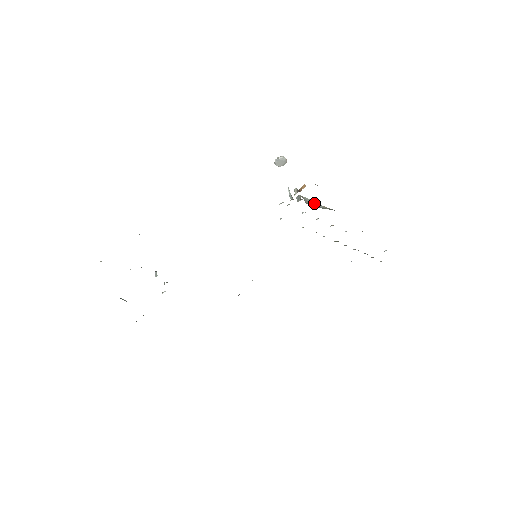
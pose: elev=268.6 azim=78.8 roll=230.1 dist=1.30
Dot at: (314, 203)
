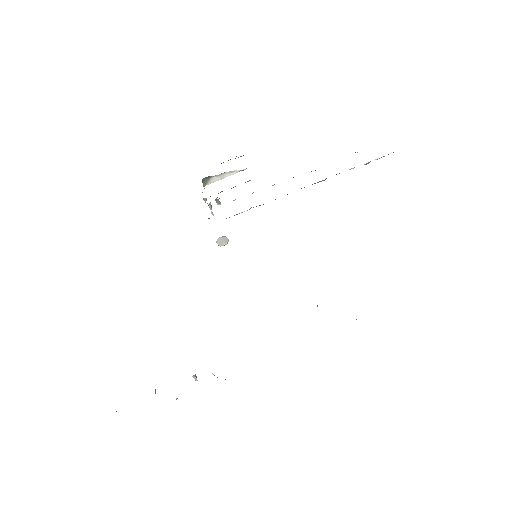
Dot at: occluded
